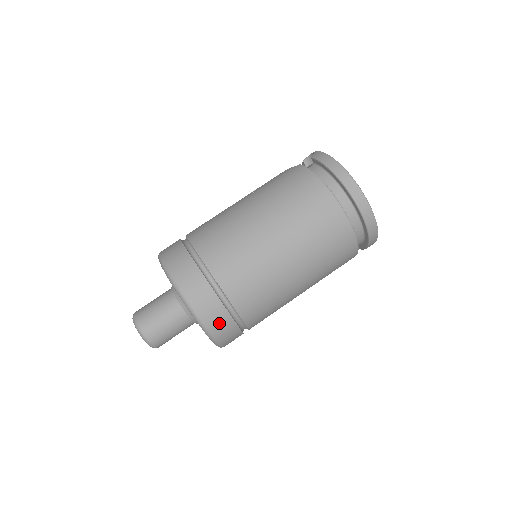
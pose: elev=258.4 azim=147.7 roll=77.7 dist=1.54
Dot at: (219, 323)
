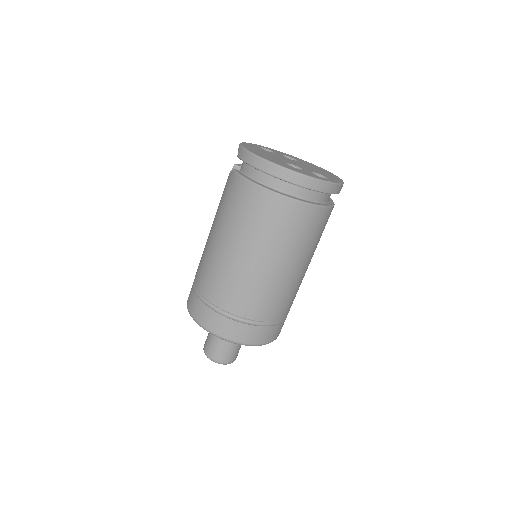
Dot at: (256, 336)
